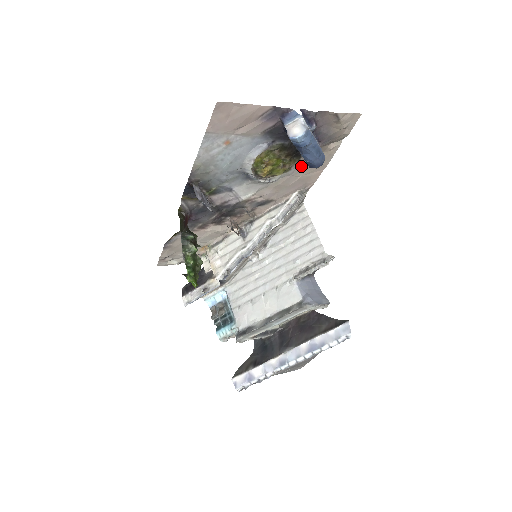
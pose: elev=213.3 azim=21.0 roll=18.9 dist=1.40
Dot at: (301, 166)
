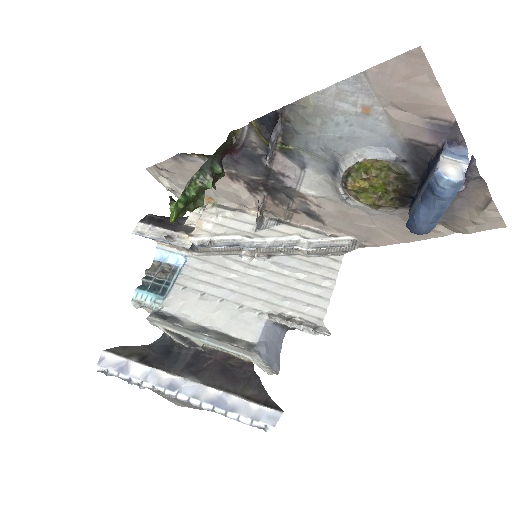
Dot at: (389, 217)
